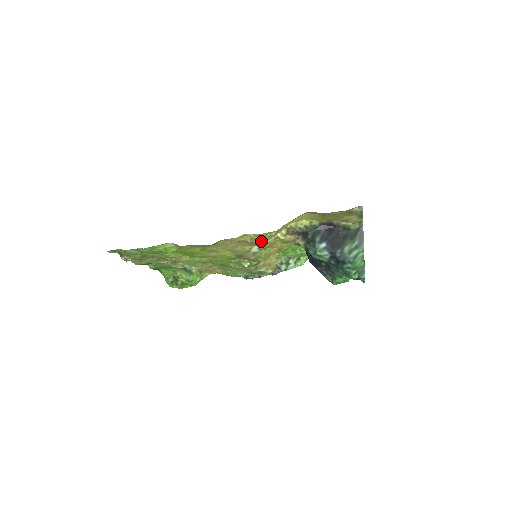
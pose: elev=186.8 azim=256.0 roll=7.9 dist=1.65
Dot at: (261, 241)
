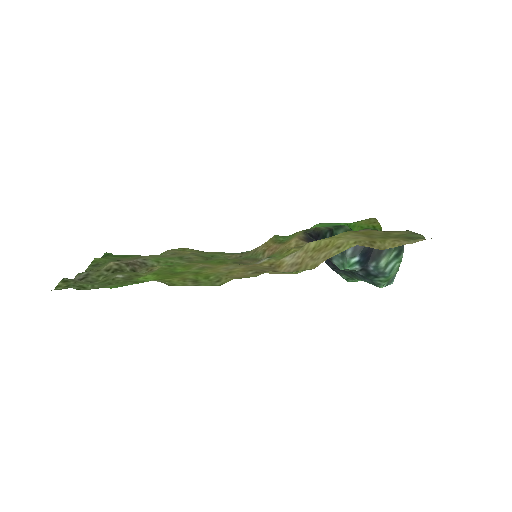
Dot at: (286, 273)
